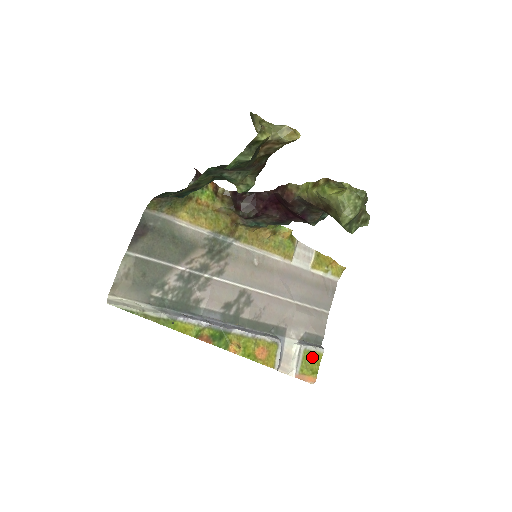
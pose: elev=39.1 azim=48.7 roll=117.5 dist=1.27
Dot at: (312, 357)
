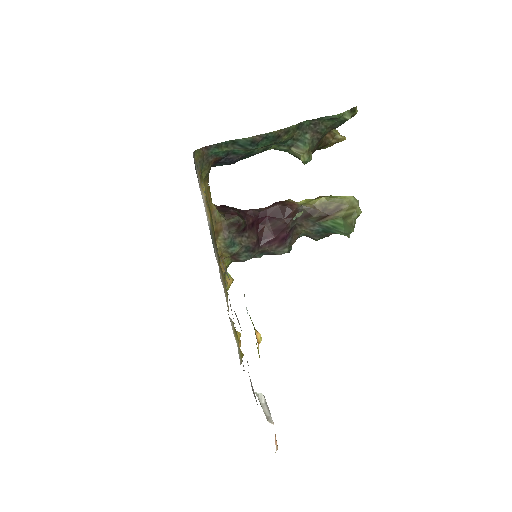
Dot at: occluded
